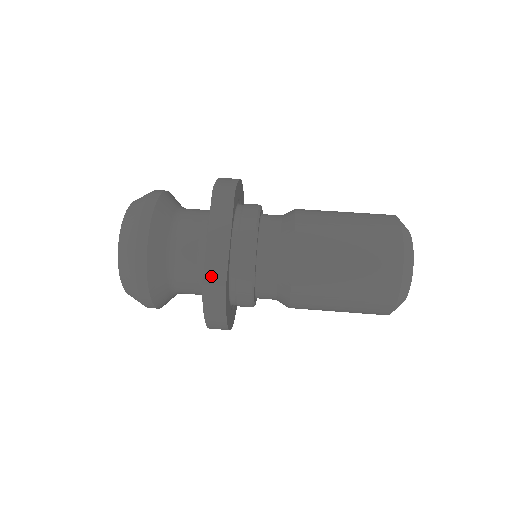
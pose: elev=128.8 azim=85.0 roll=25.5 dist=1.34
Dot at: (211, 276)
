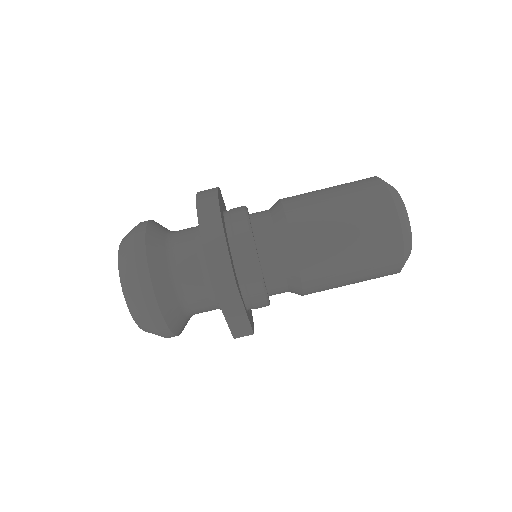
Dot at: (239, 334)
